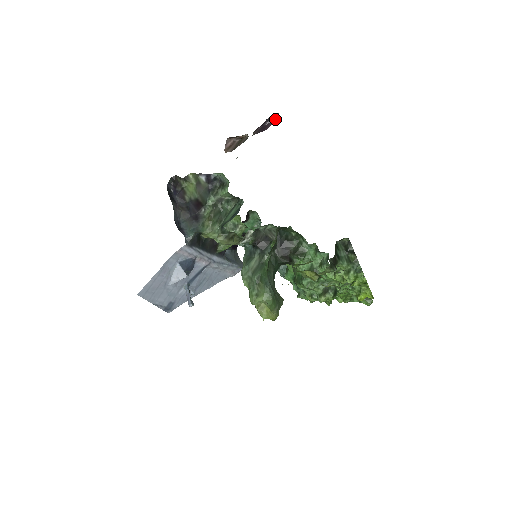
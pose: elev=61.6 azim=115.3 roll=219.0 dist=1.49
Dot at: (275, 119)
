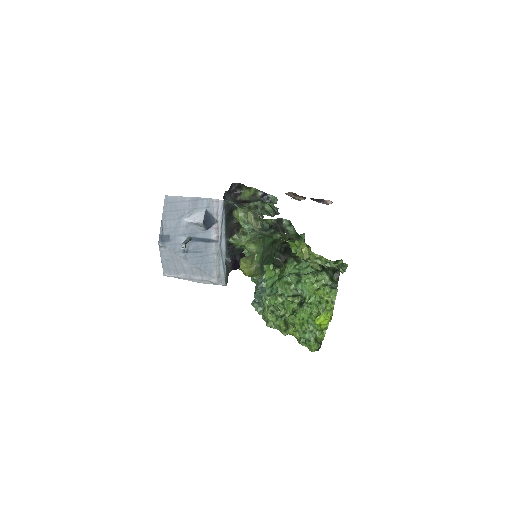
Dot at: (328, 204)
